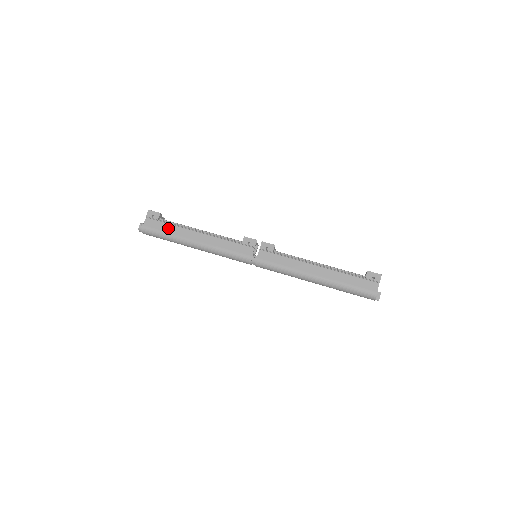
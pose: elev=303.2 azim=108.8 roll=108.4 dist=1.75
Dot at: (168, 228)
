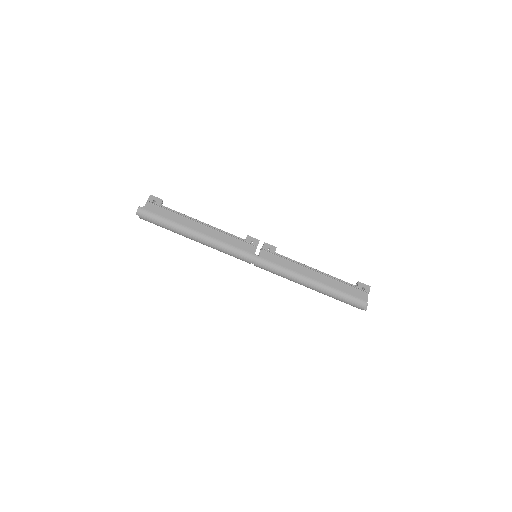
Dot at: (170, 215)
